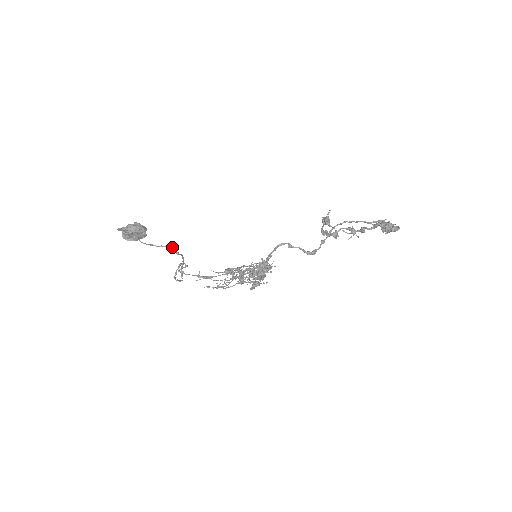
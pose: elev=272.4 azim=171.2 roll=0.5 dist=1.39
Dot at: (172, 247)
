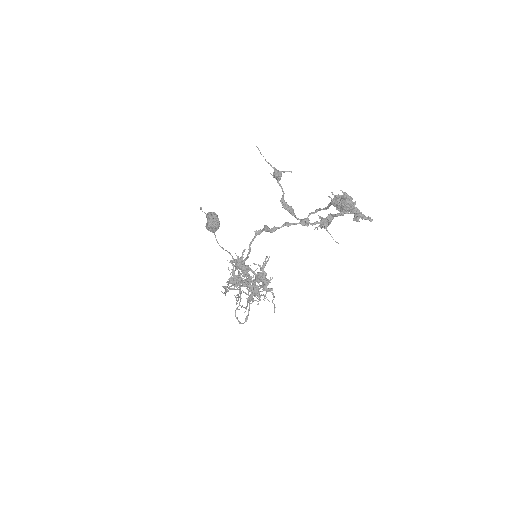
Dot at: occluded
